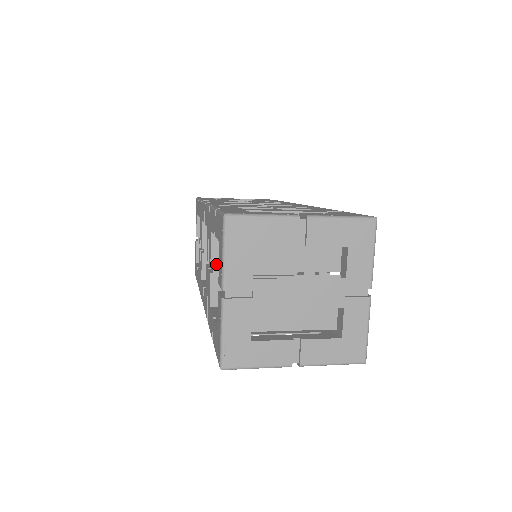
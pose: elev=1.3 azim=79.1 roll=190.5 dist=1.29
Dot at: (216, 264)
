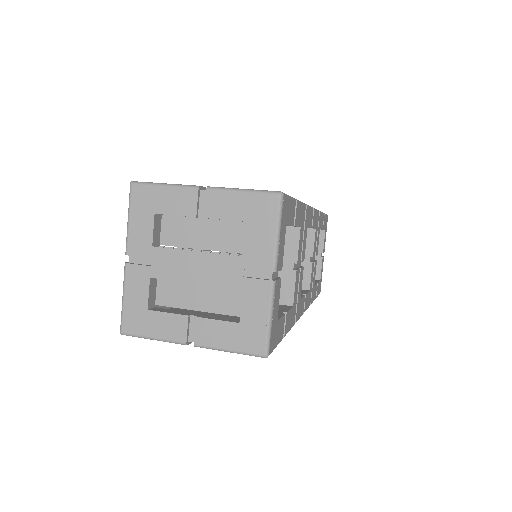
Dot at: occluded
